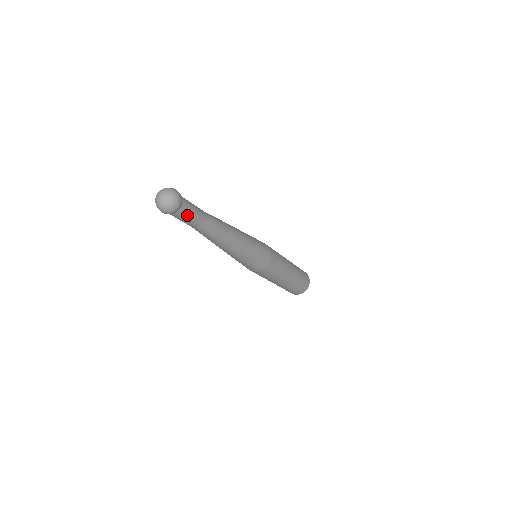
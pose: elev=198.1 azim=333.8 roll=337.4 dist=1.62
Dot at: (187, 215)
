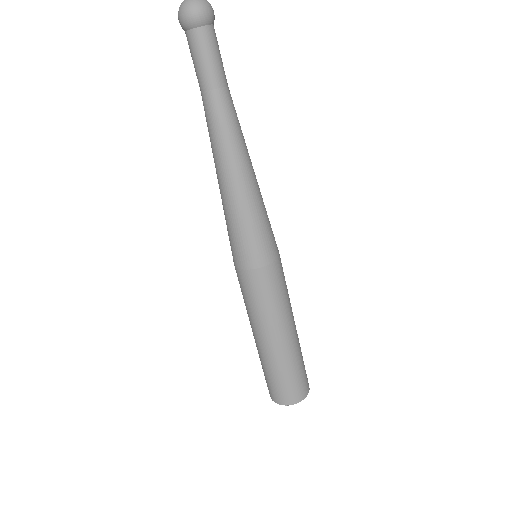
Dot at: (203, 49)
